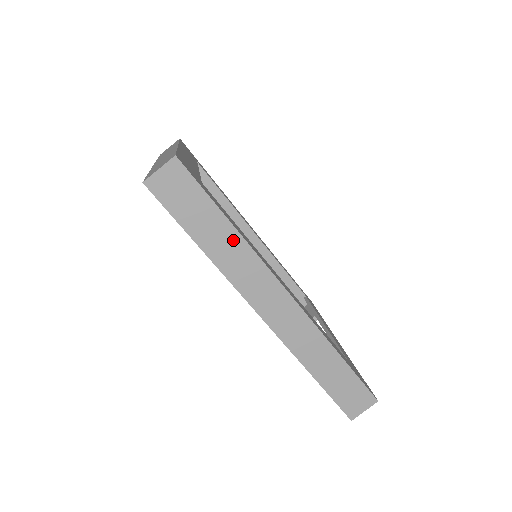
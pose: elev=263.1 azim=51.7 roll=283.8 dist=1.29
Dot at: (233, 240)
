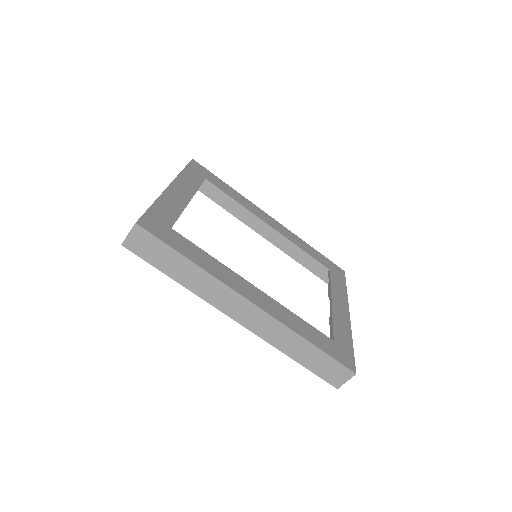
Dot at: (196, 272)
